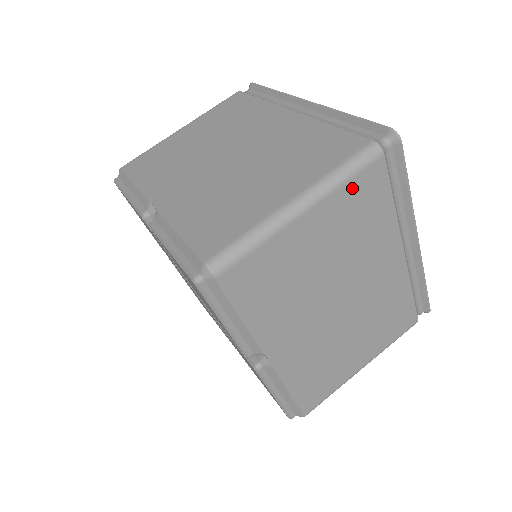
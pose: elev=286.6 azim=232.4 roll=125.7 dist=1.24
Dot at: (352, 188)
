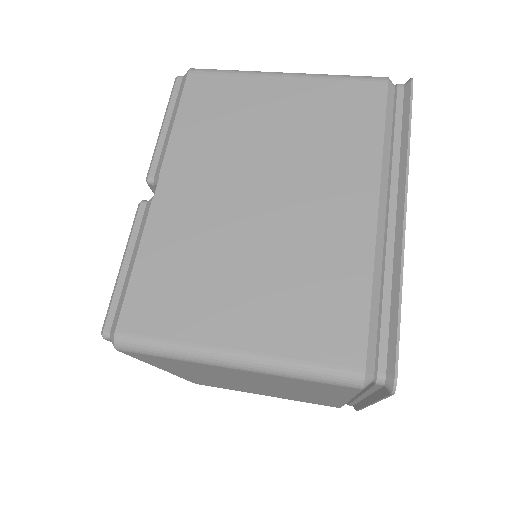
Dot at: (341, 88)
